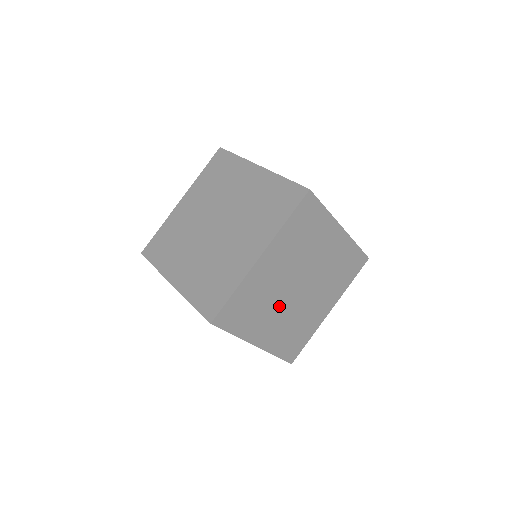
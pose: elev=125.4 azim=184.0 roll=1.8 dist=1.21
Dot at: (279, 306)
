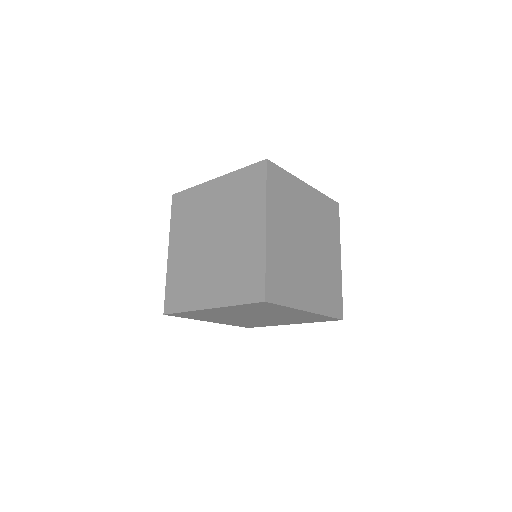
Dot at: (233, 318)
